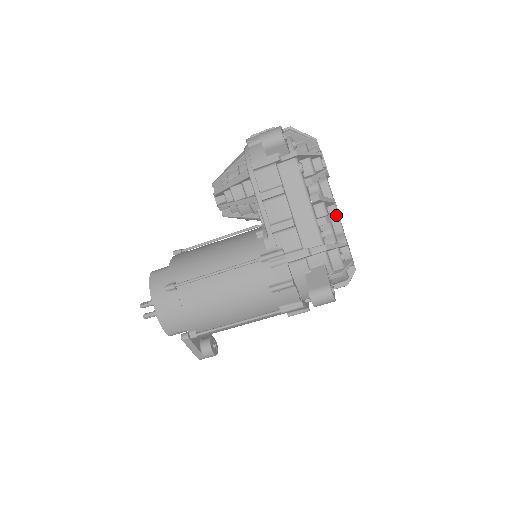
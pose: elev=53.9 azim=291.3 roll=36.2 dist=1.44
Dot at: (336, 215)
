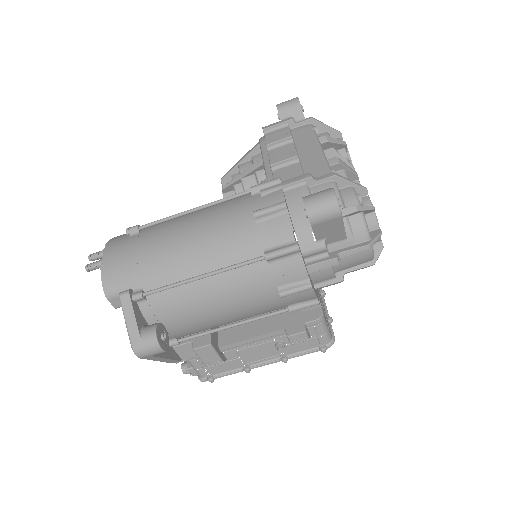
Dot at: (355, 172)
